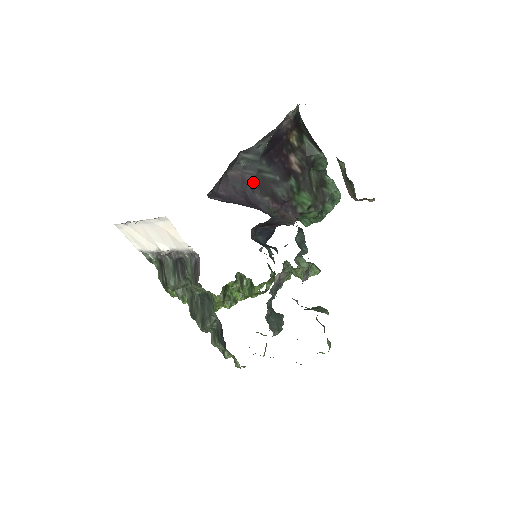
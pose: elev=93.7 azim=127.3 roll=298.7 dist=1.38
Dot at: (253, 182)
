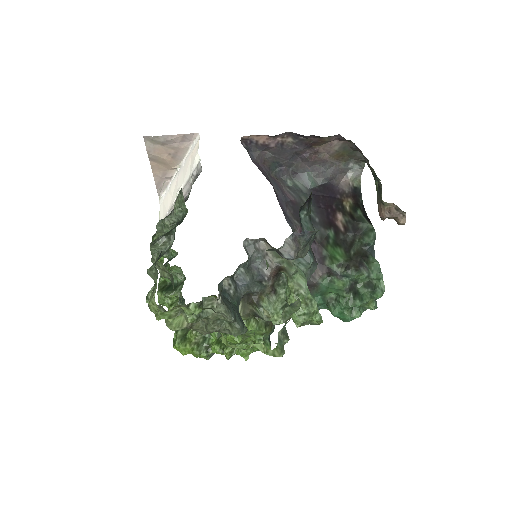
Dot at: (291, 201)
